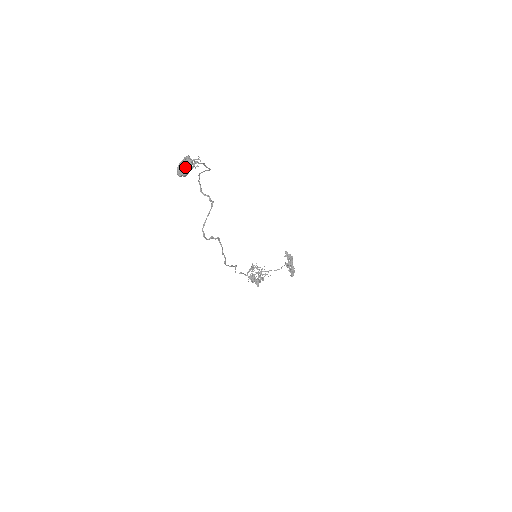
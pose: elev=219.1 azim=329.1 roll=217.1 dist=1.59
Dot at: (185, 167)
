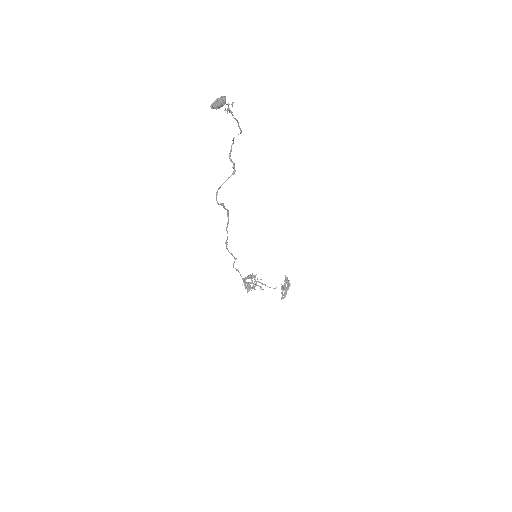
Dot at: (218, 102)
